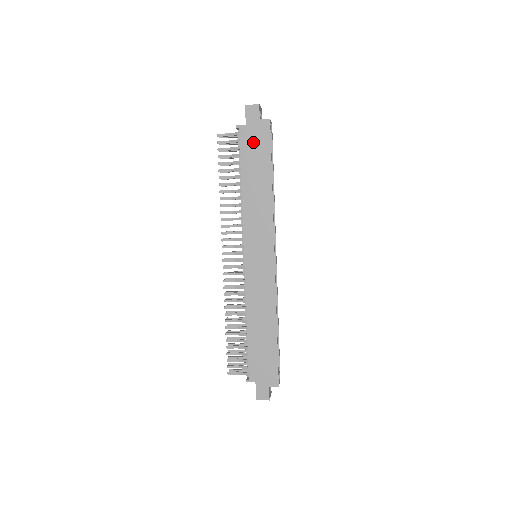
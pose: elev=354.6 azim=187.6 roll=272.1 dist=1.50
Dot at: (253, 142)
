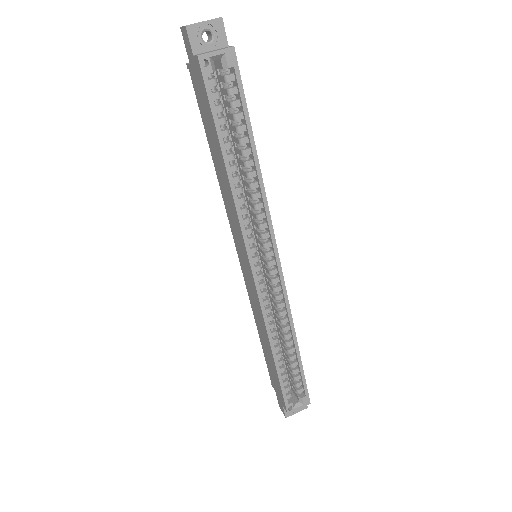
Dot at: (200, 95)
